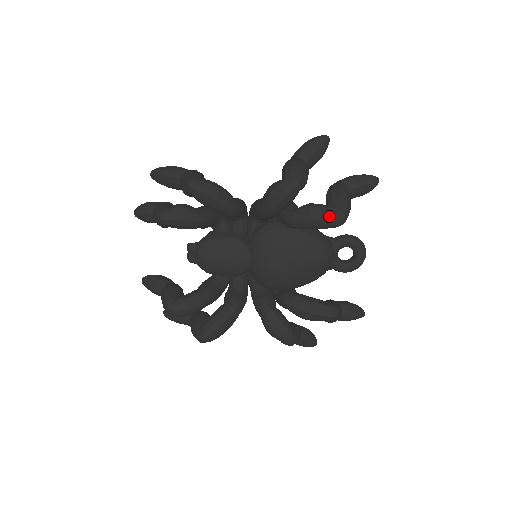
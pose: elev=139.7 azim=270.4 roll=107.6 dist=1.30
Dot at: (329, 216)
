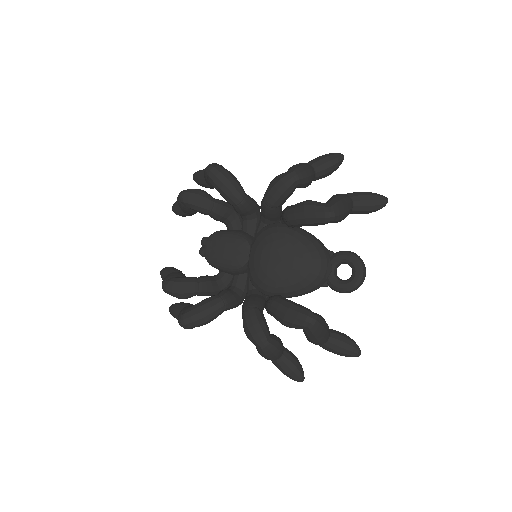
Dot at: (319, 208)
